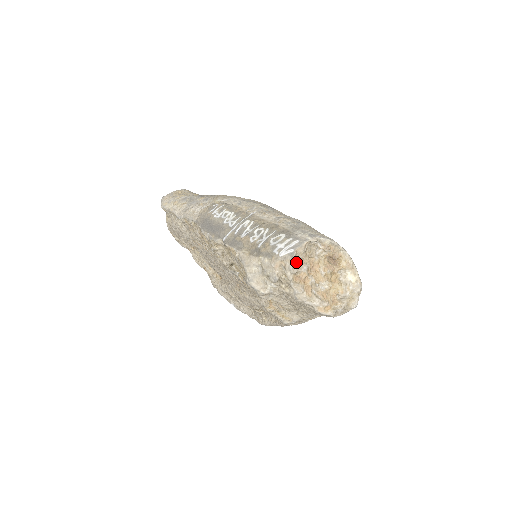
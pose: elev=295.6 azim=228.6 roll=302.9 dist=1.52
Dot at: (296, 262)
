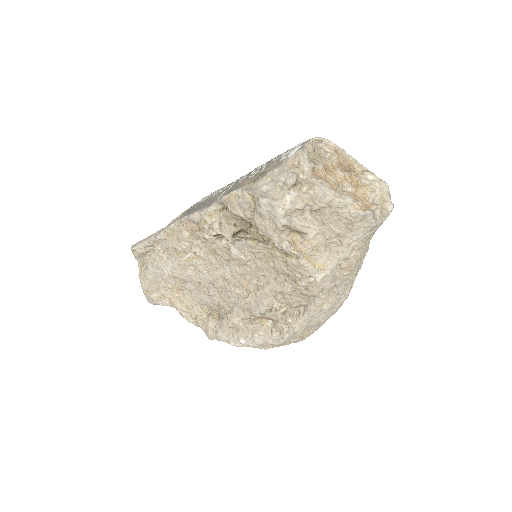
Dot at: (309, 158)
